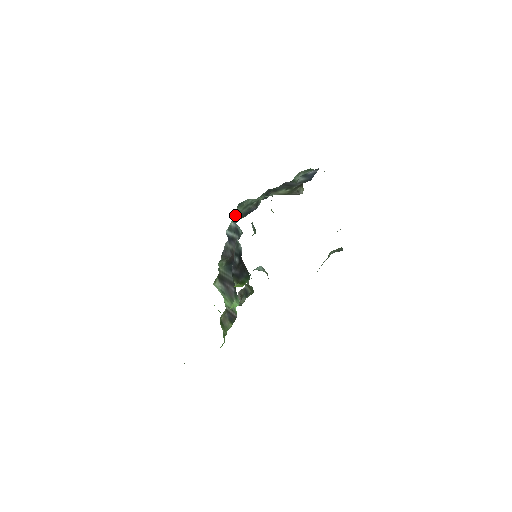
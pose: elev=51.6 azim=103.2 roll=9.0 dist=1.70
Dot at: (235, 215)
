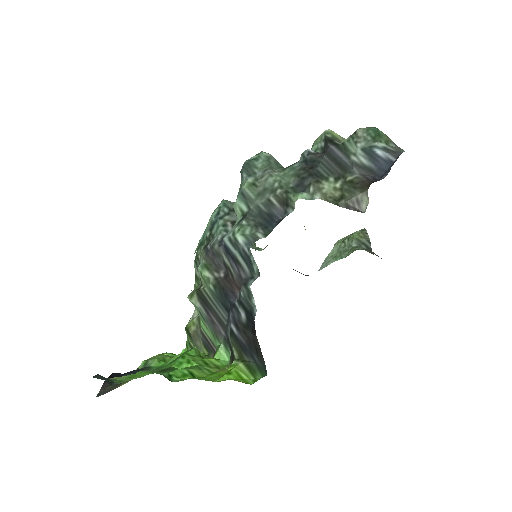
Dot at: (240, 200)
